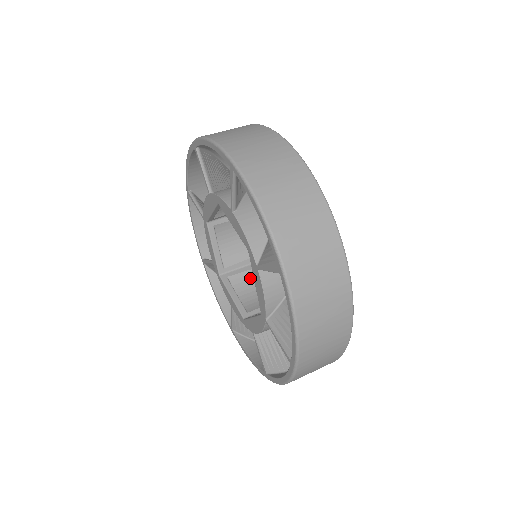
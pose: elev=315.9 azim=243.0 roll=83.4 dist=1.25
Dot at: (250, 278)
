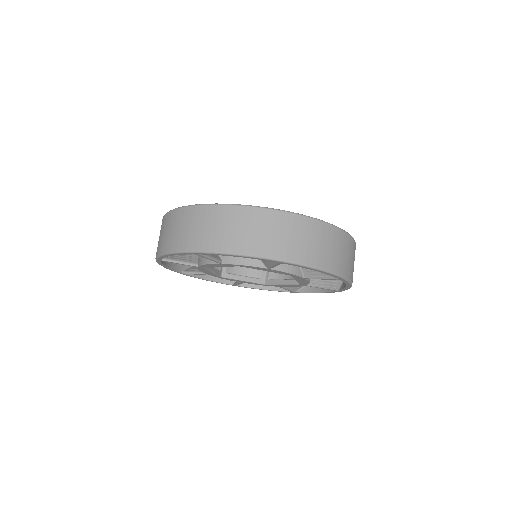
Dot at: occluded
